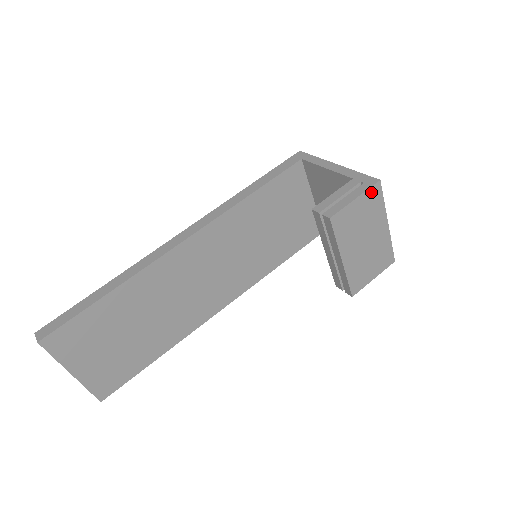
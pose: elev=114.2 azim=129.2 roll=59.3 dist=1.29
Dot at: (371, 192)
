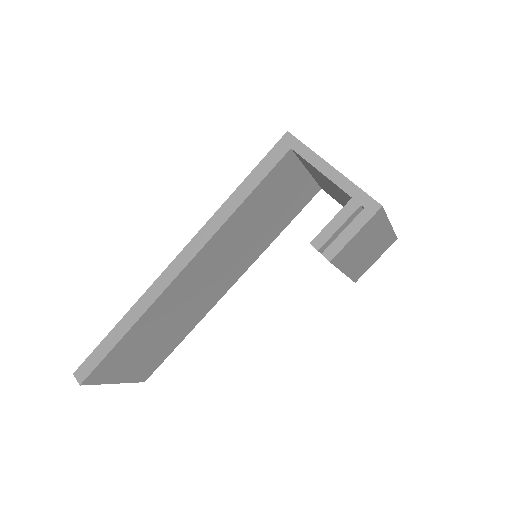
Dot at: (372, 219)
